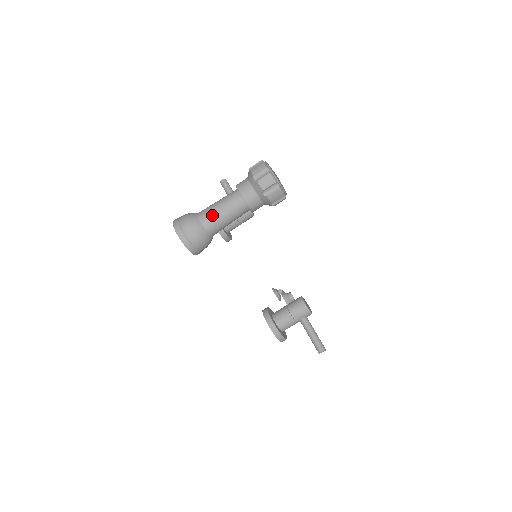
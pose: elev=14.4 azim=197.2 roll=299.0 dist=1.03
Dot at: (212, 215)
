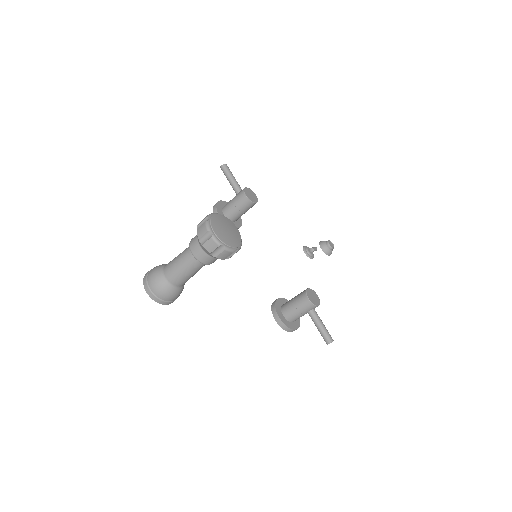
Dot at: (173, 273)
